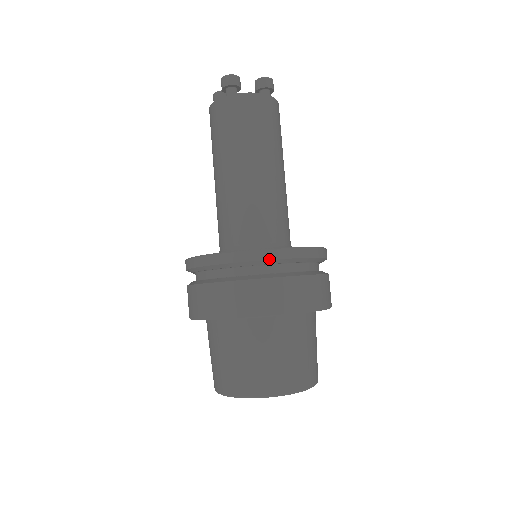
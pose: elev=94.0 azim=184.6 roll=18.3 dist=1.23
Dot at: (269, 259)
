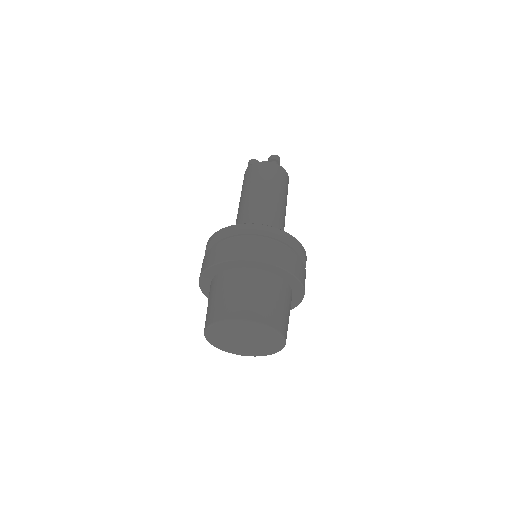
Dot at: (301, 249)
